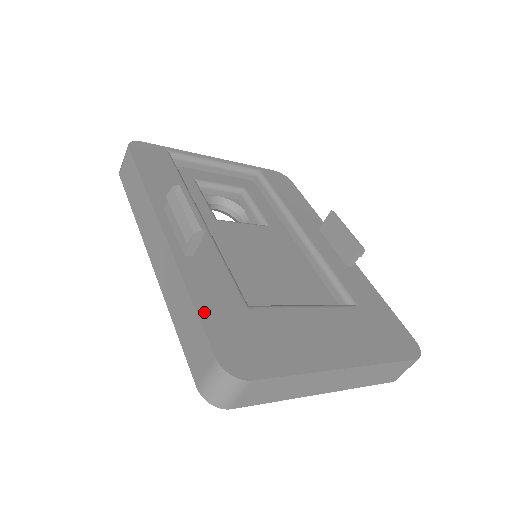
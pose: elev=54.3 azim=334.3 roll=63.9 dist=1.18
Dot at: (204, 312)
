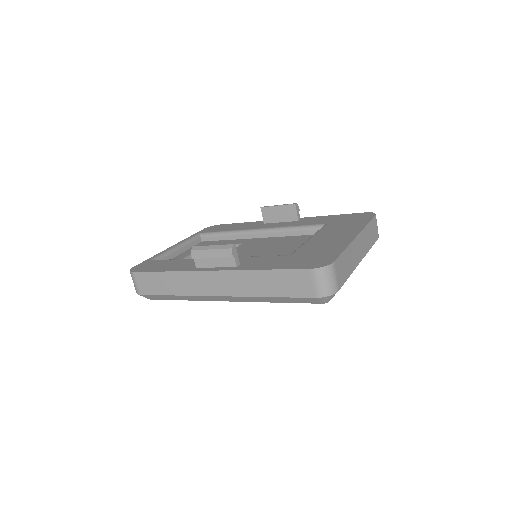
Dot at: (280, 267)
